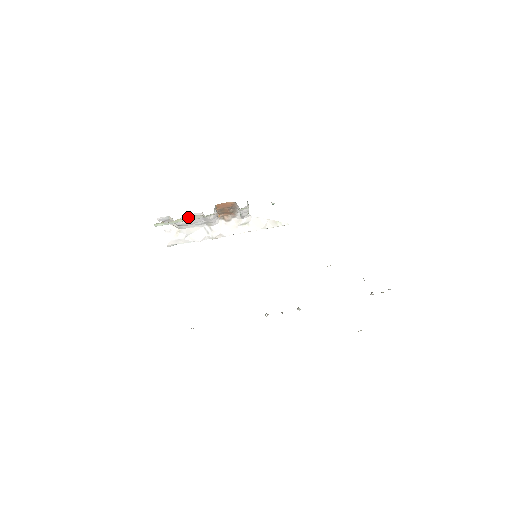
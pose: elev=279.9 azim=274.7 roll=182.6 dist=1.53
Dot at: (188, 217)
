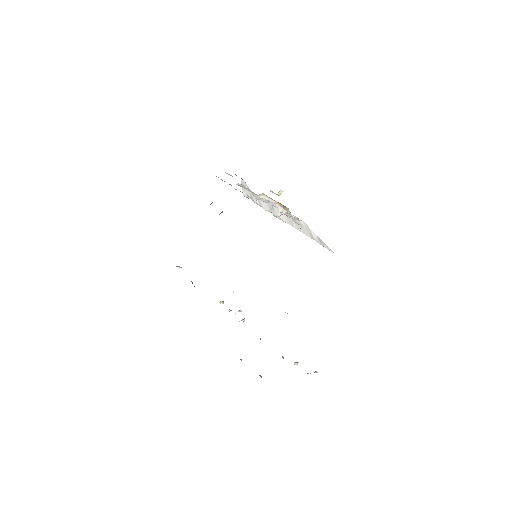
Dot at: (245, 187)
